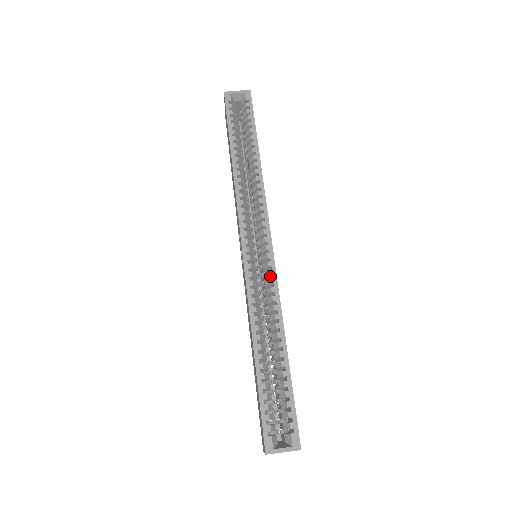
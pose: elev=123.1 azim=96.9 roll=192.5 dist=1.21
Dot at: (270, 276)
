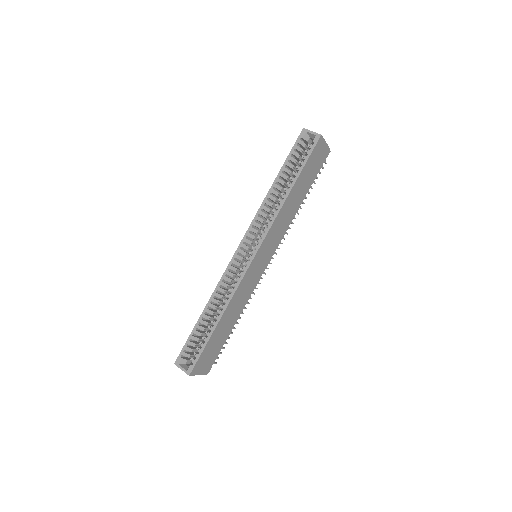
Dot at: (242, 275)
